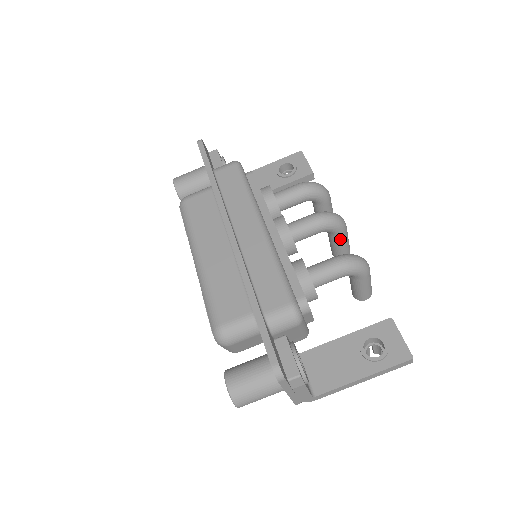
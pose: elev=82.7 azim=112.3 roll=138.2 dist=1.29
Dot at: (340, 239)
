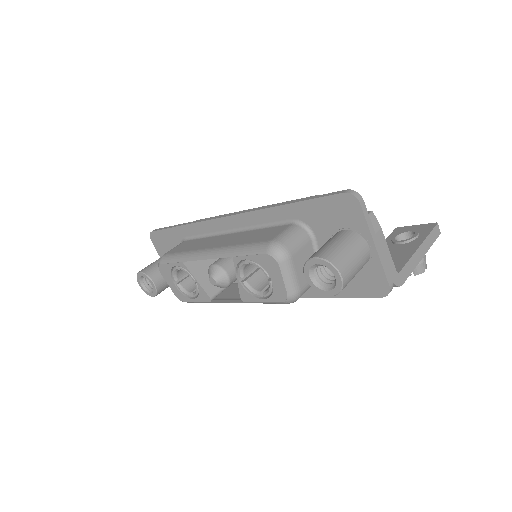
Dot at: occluded
